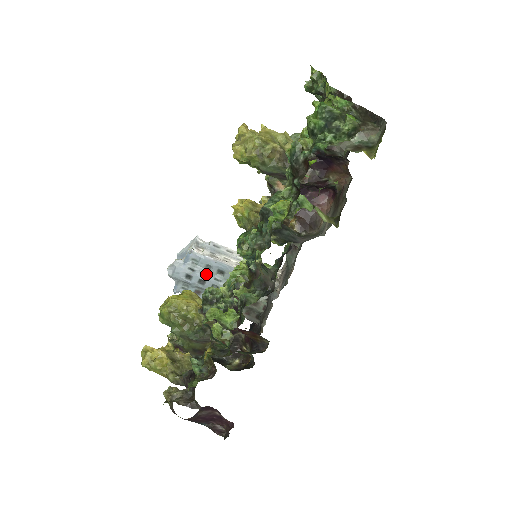
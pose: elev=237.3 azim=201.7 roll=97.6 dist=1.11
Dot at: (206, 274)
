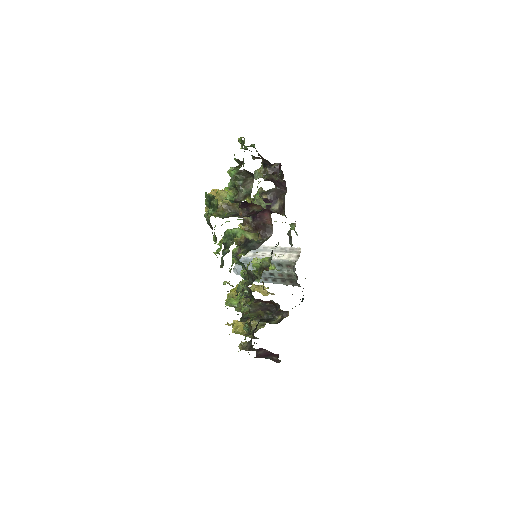
Dot at: occluded
